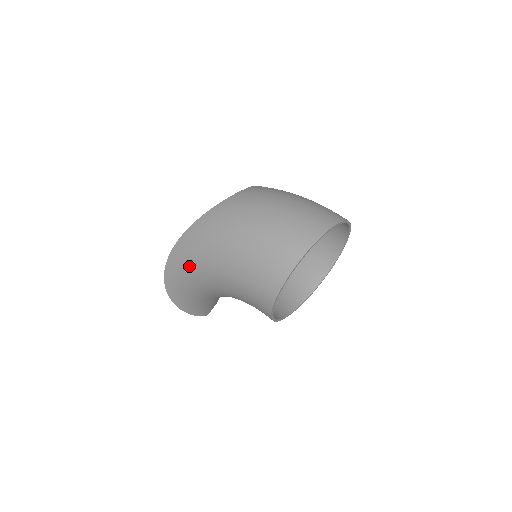
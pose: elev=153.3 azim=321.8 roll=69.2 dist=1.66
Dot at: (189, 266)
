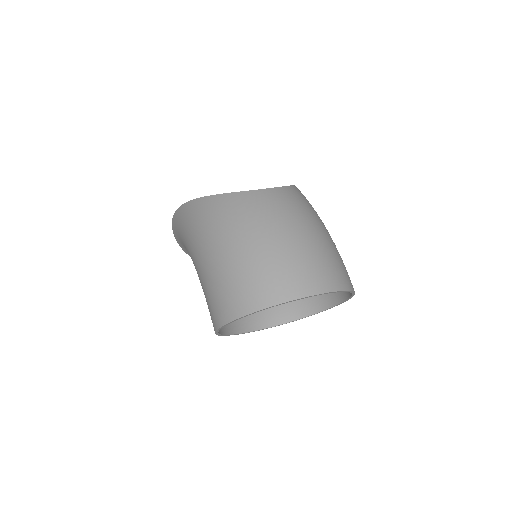
Dot at: (182, 235)
